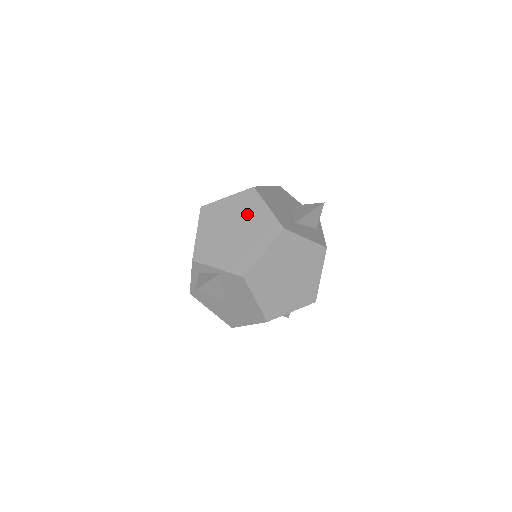
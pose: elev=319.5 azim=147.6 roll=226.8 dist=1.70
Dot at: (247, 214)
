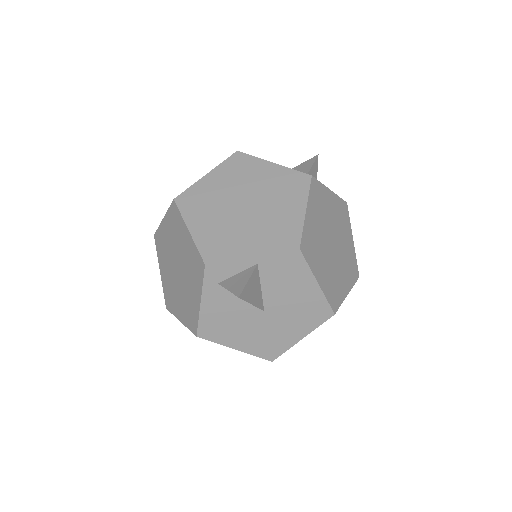
Dot at: (250, 180)
